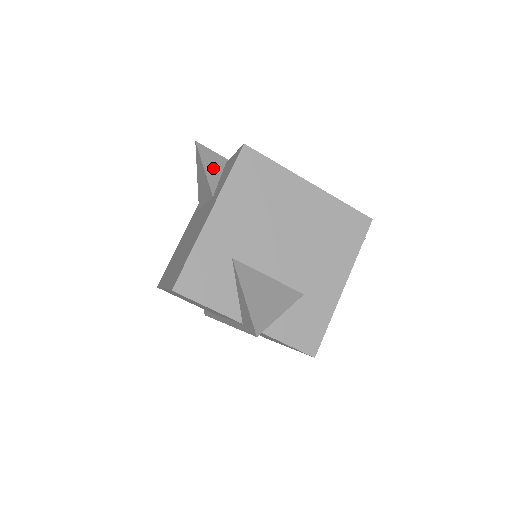
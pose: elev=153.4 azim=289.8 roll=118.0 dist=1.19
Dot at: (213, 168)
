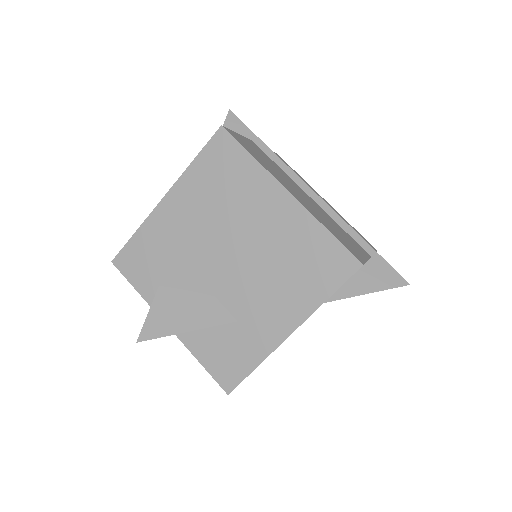
Dot at: occluded
